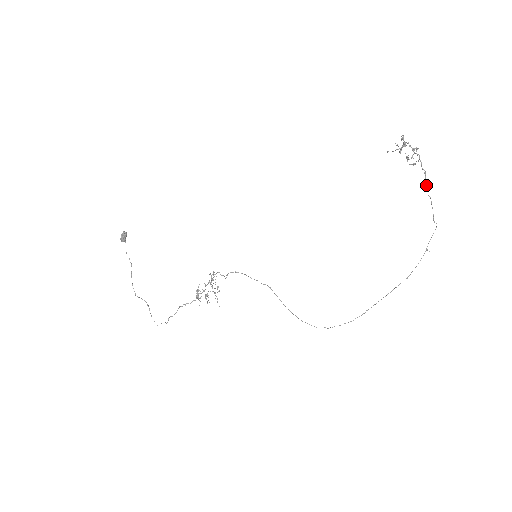
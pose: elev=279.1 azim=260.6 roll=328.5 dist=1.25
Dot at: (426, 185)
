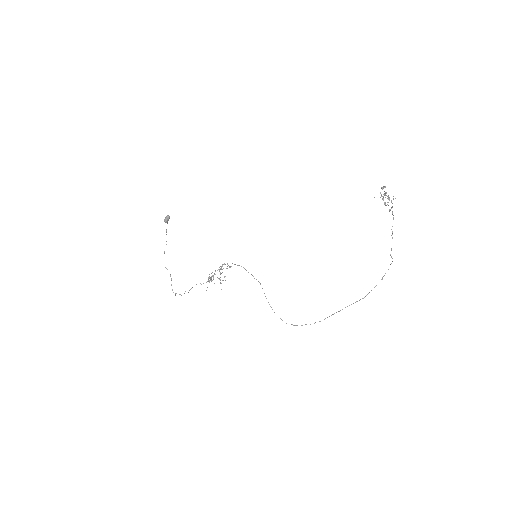
Dot at: occluded
